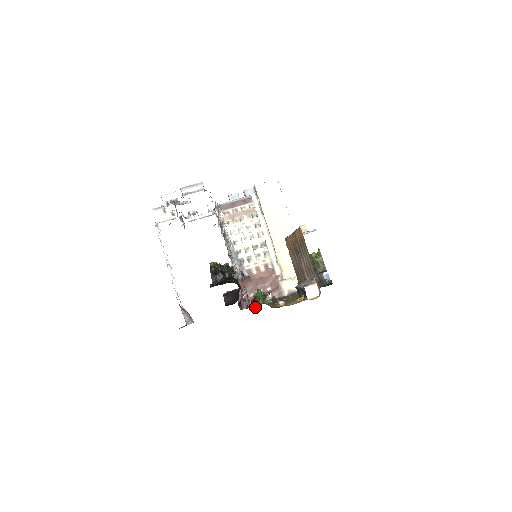
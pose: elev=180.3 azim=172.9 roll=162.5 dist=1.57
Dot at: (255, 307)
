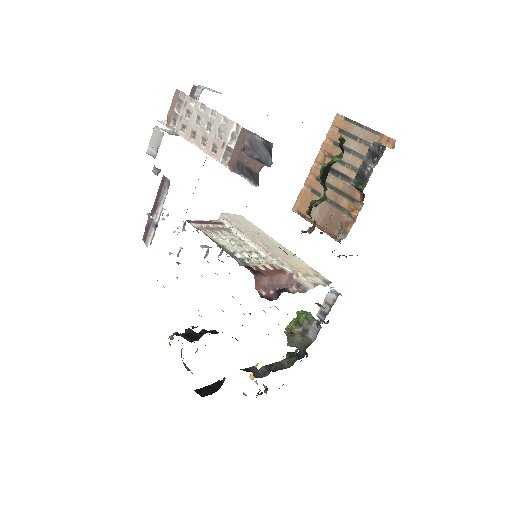
Dot at: (343, 141)
